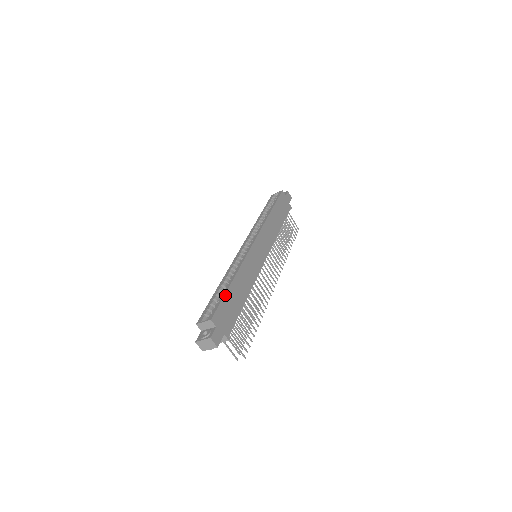
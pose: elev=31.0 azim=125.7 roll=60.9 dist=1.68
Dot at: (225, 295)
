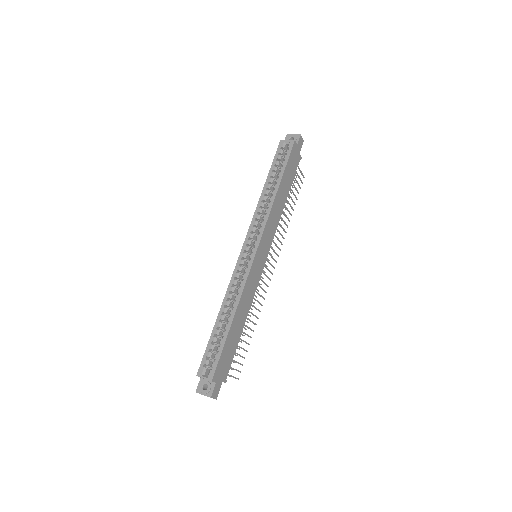
Dot at: (225, 343)
